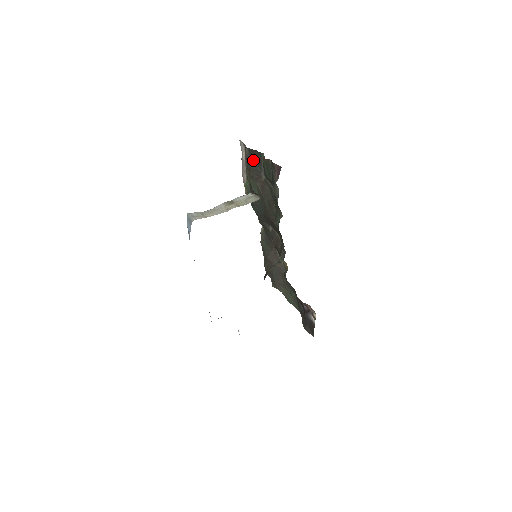
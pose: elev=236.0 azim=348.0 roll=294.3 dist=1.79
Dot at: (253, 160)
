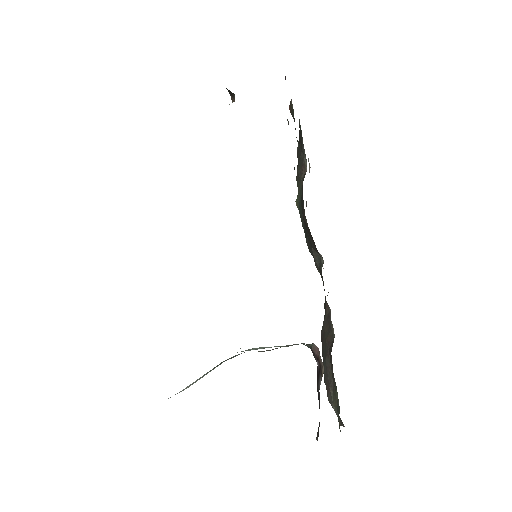
Dot at: (299, 149)
